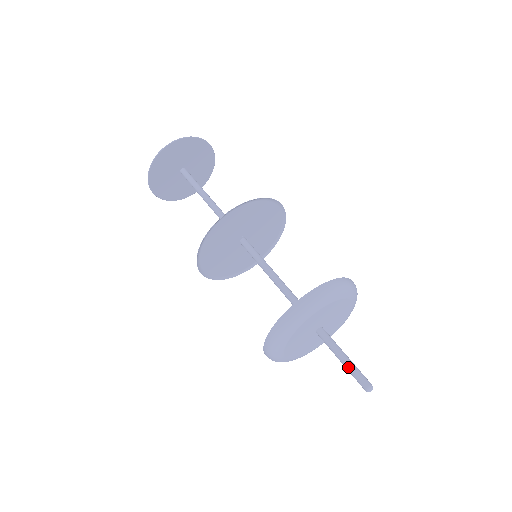
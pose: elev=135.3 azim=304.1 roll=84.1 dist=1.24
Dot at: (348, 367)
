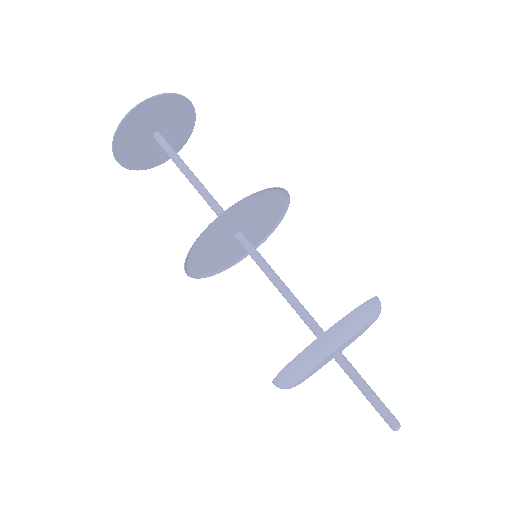
Dot at: (376, 399)
